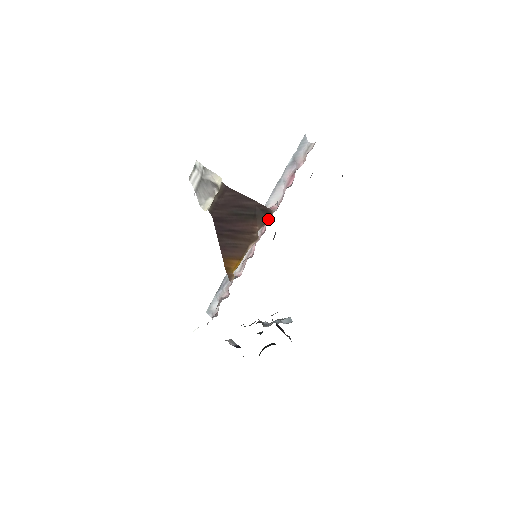
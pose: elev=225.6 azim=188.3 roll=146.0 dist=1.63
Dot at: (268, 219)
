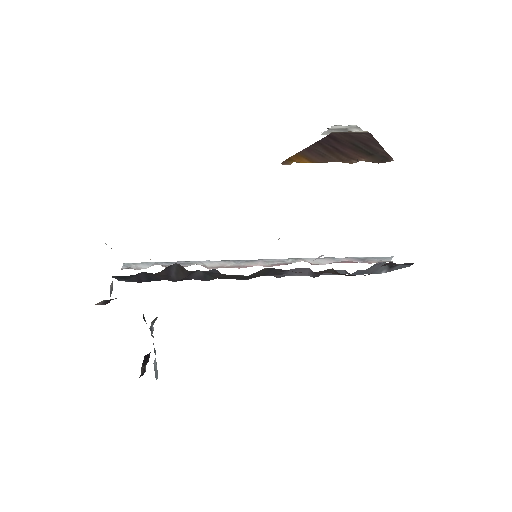
Dot at: occluded
